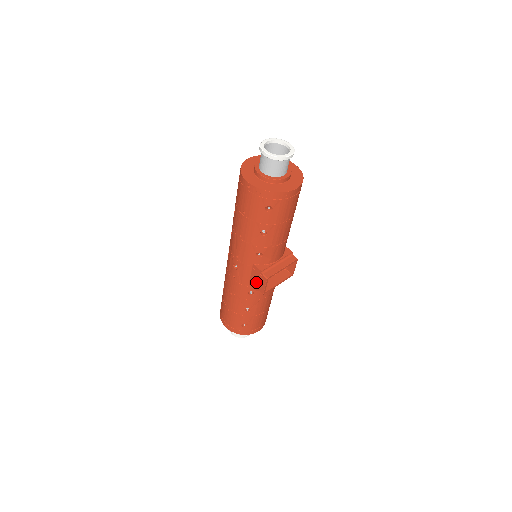
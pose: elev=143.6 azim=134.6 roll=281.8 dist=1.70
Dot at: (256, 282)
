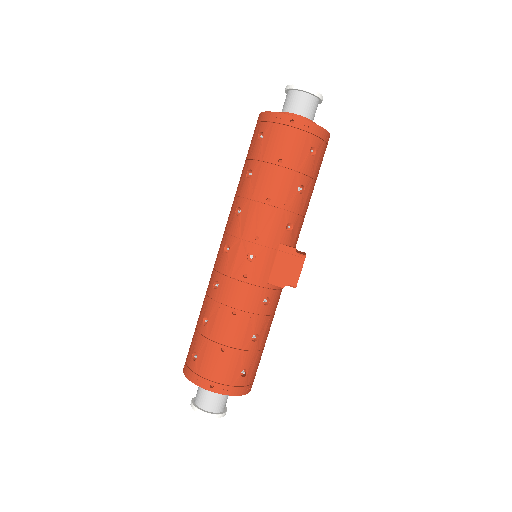
Dot at: (284, 272)
